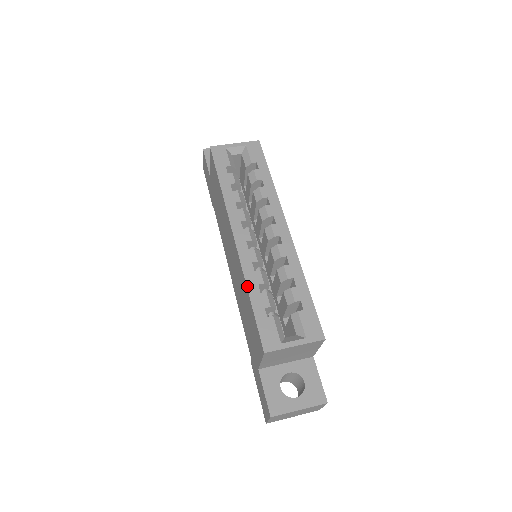
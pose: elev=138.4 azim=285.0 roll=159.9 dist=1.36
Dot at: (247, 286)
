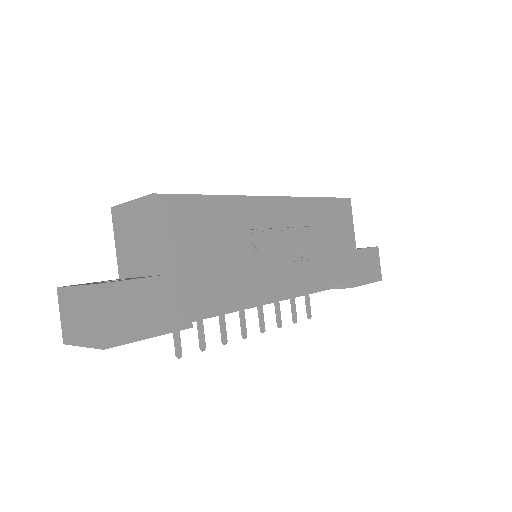
Dot at: occluded
